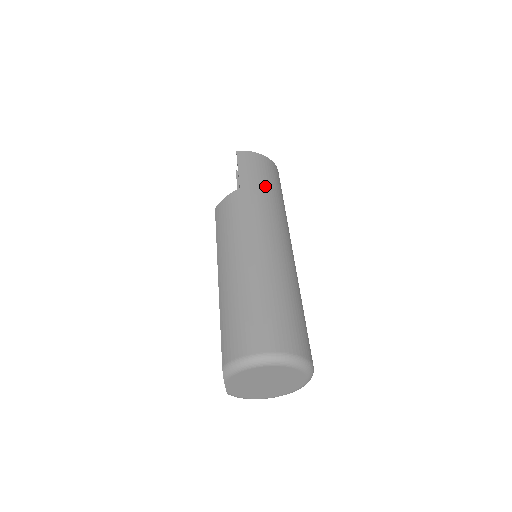
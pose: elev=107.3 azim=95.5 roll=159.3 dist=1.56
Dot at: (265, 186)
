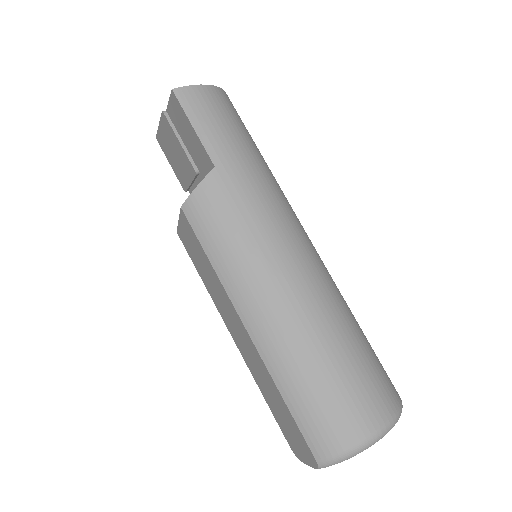
Dot at: (245, 150)
